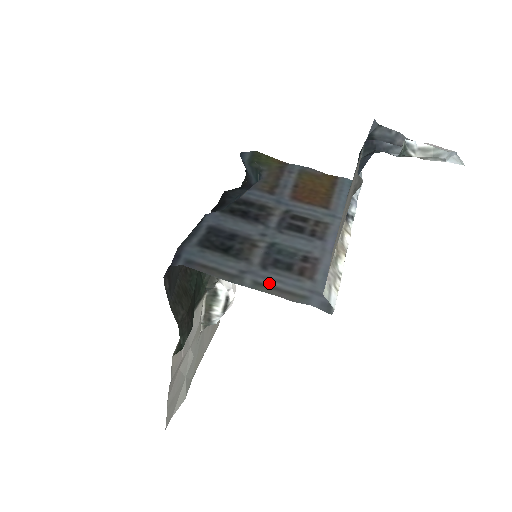
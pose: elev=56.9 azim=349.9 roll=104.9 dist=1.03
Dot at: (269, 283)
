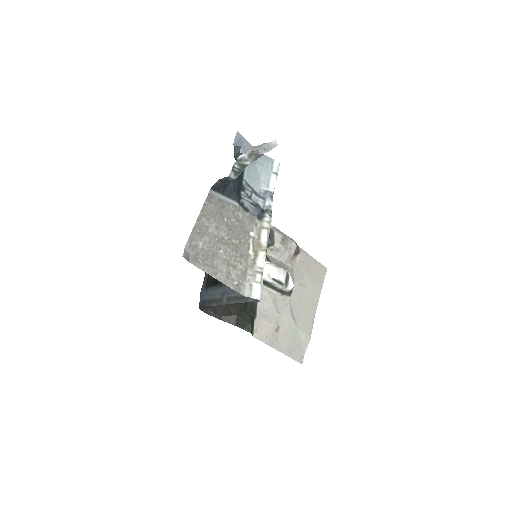
Dot at: (233, 296)
